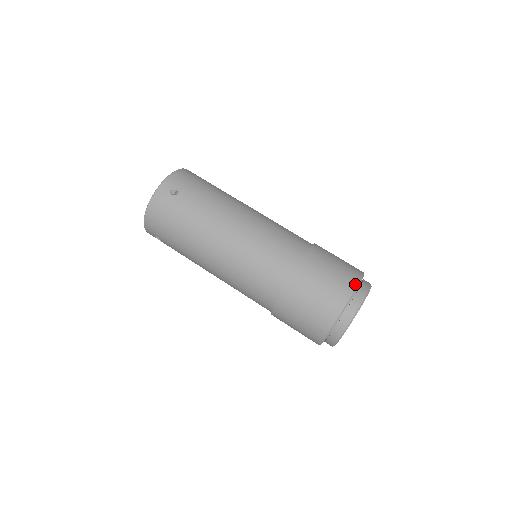
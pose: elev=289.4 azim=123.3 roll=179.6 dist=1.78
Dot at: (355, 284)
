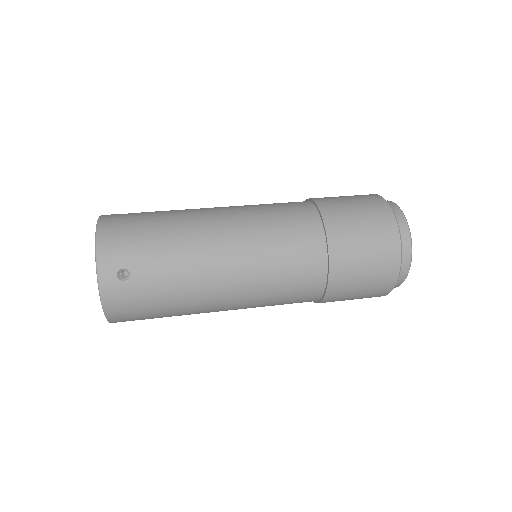
Dot at: occluded
